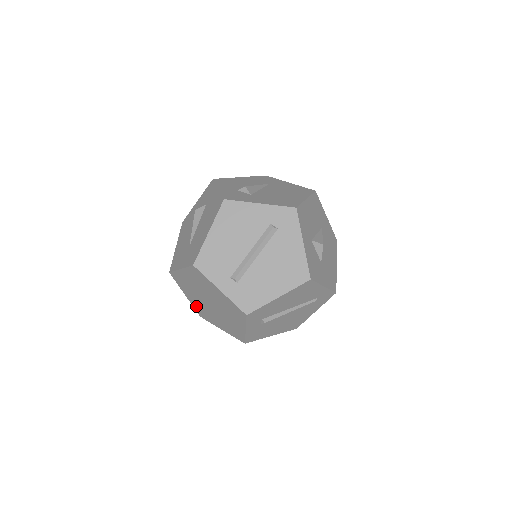
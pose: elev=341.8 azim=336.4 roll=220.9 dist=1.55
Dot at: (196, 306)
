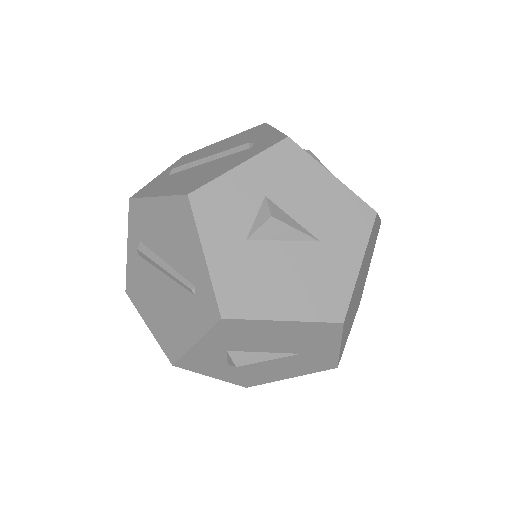
Dot at: occluded
